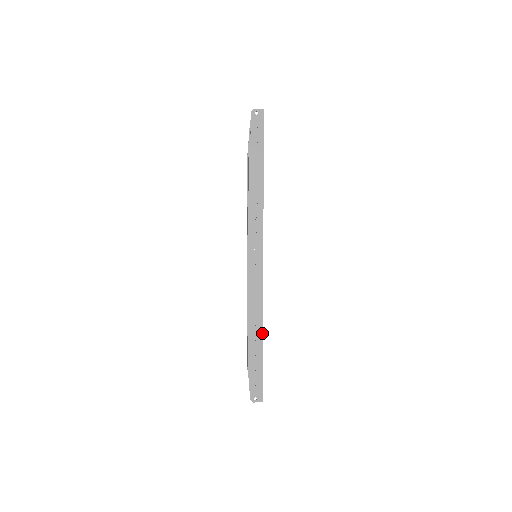
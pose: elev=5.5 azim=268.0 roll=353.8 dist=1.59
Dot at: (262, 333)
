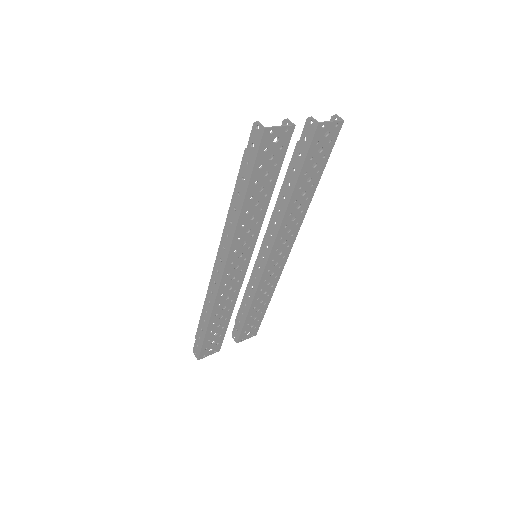
Dot at: (208, 322)
